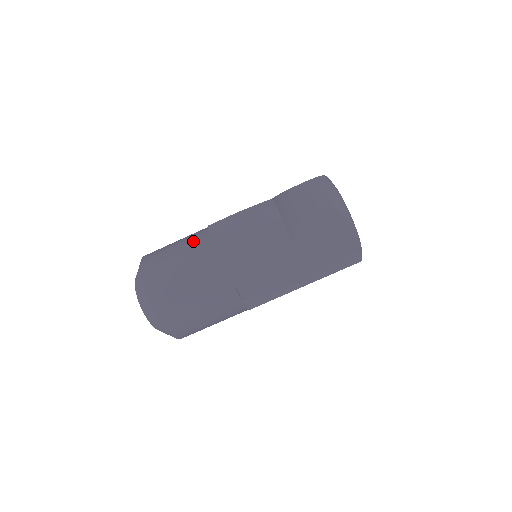
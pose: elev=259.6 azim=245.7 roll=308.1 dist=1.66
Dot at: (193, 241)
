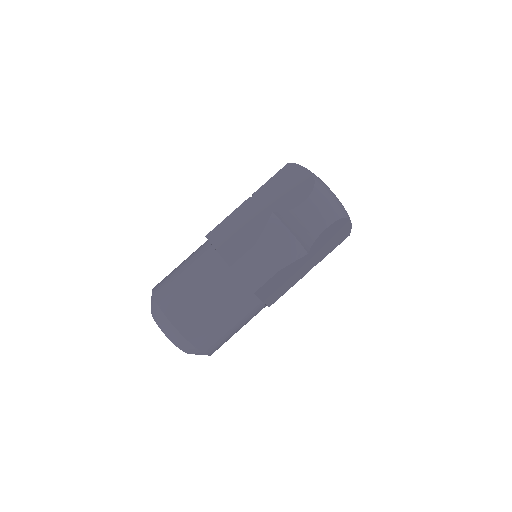
Dot at: (211, 278)
